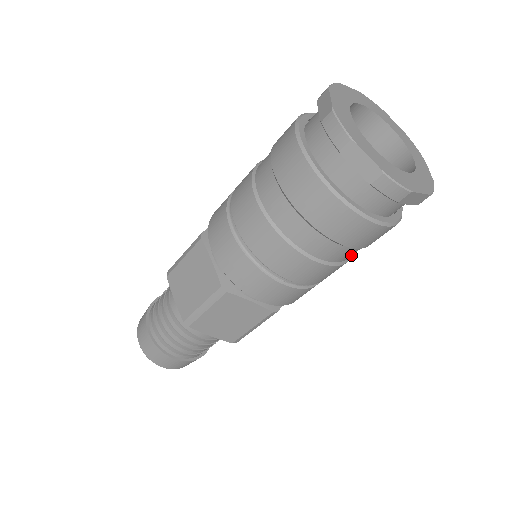
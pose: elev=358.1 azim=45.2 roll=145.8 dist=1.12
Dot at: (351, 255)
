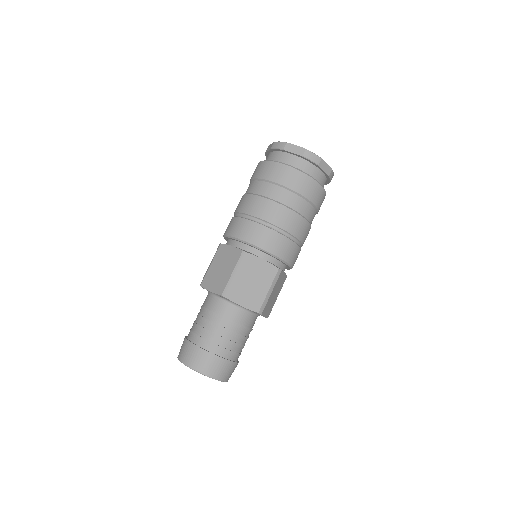
Dot at: (310, 216)
